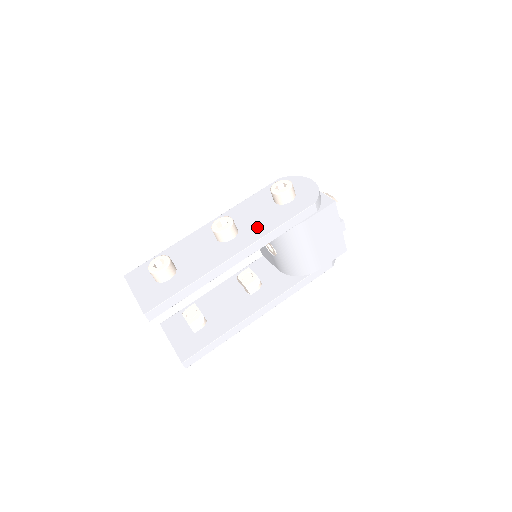
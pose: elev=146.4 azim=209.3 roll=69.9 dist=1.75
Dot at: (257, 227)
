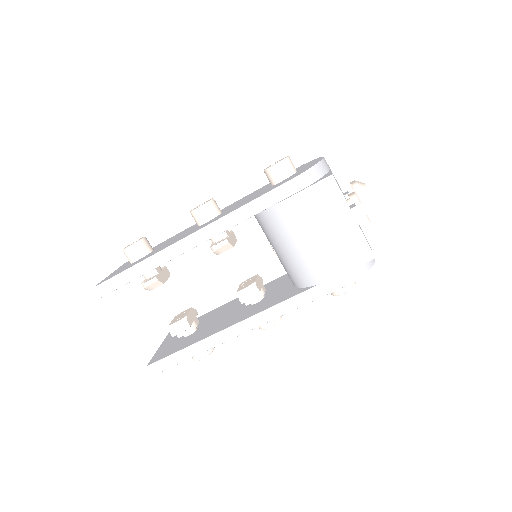
Dot at: (234, 208)
